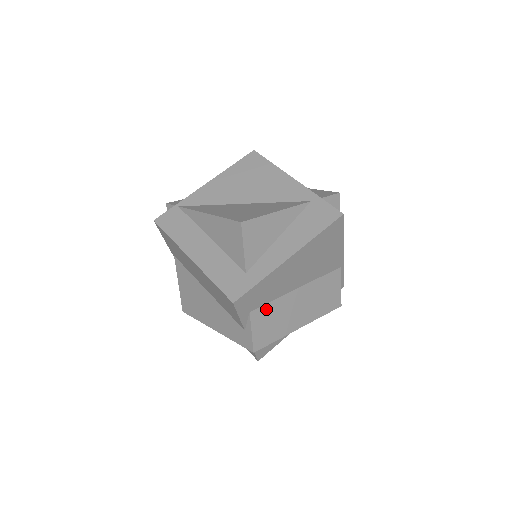
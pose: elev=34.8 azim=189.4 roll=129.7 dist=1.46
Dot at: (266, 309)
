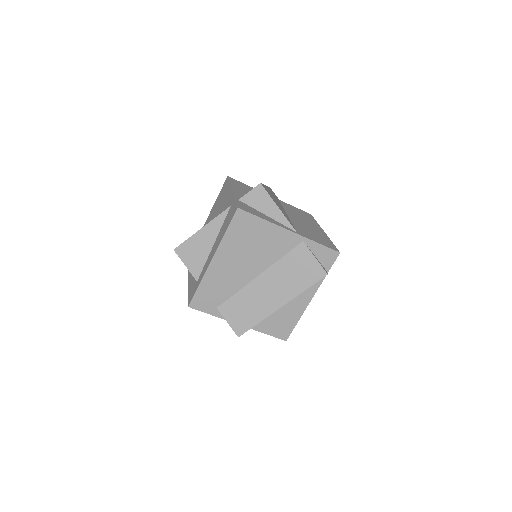
Dot at: (232, 302)
